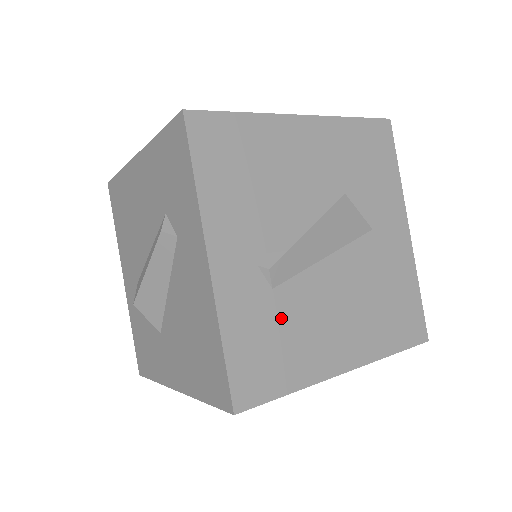
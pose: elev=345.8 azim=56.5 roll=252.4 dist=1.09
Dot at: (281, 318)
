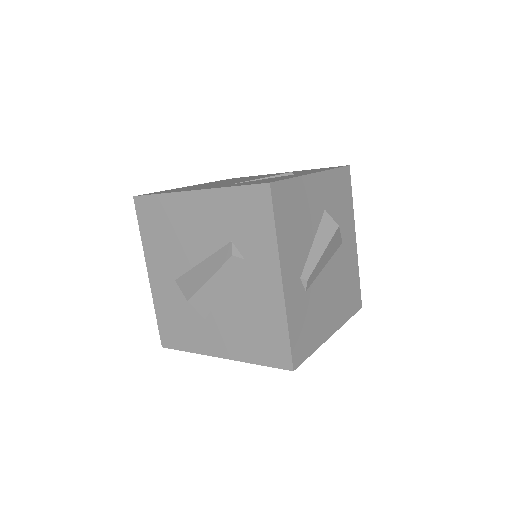
Dot at: (309, 309)
